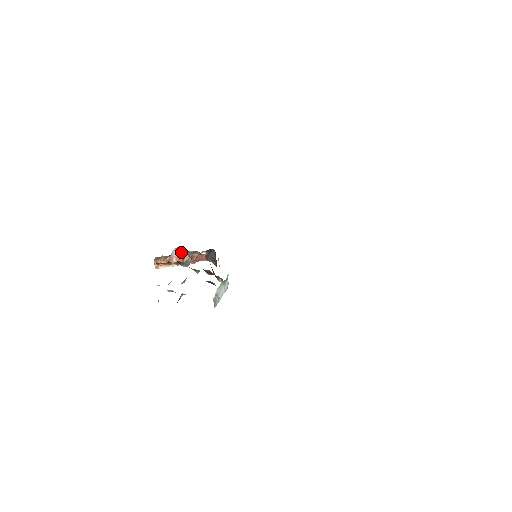
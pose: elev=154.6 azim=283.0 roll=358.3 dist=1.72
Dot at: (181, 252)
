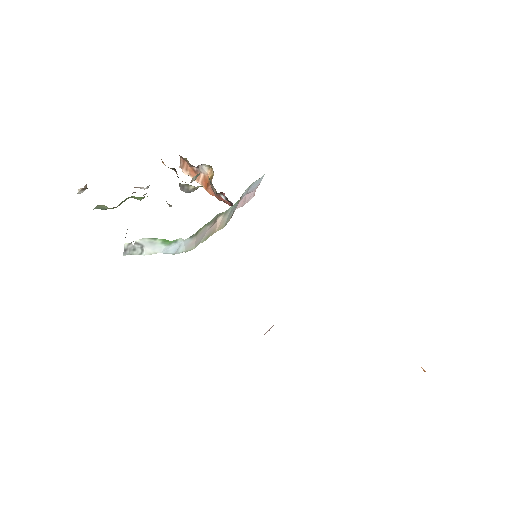
Dot at: (212, 174)
